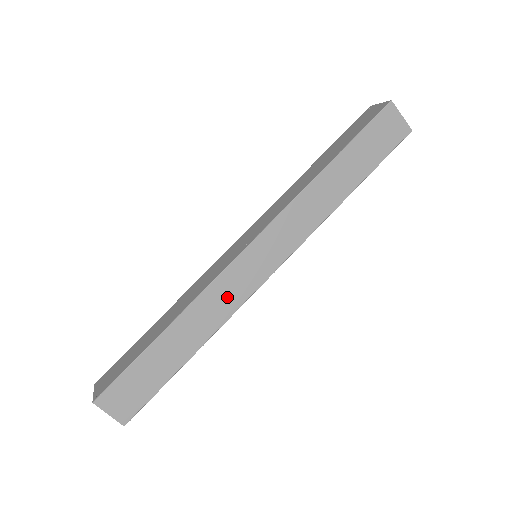
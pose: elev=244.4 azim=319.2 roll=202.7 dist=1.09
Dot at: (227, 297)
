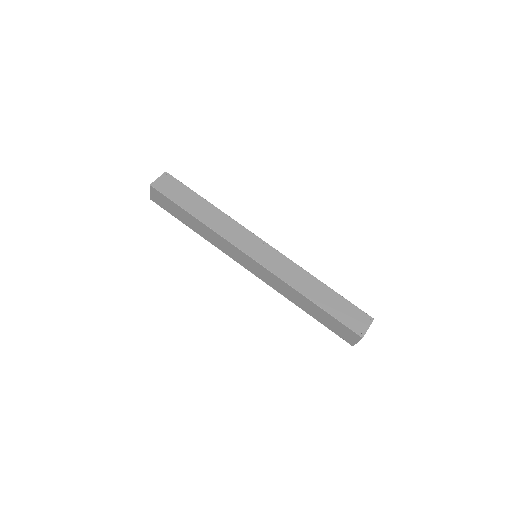
Dot at: (224, 247)
